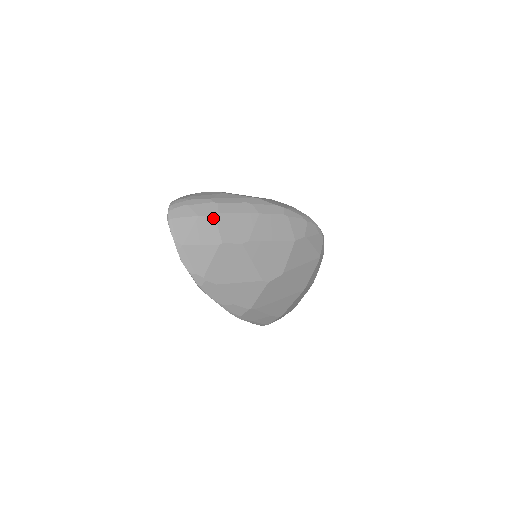
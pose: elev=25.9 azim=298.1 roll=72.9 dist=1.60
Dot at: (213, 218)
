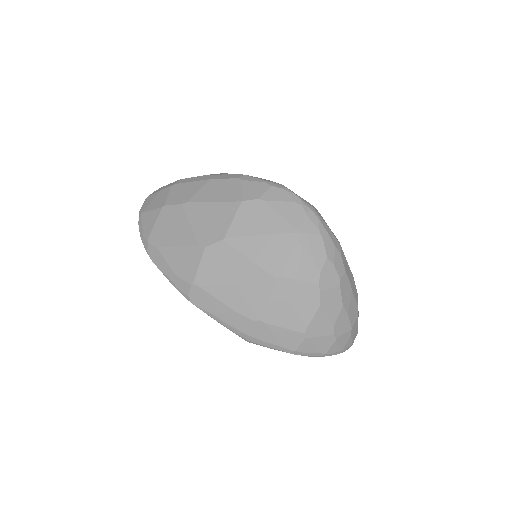
Dot at: (169, 188)
